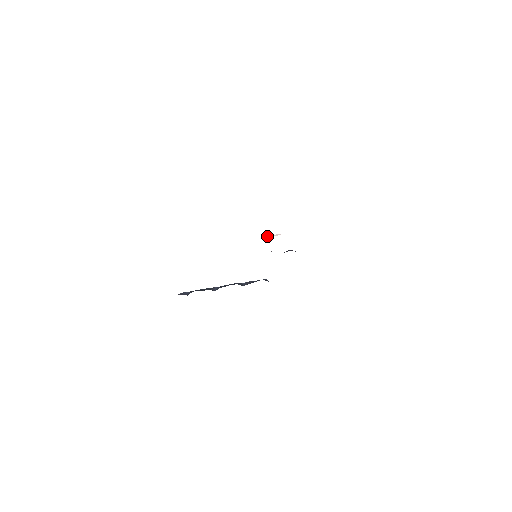
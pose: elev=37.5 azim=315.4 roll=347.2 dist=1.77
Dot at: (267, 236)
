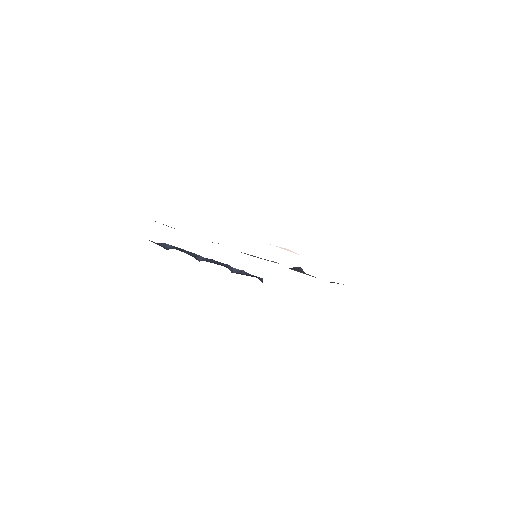
Dot at: occluded
